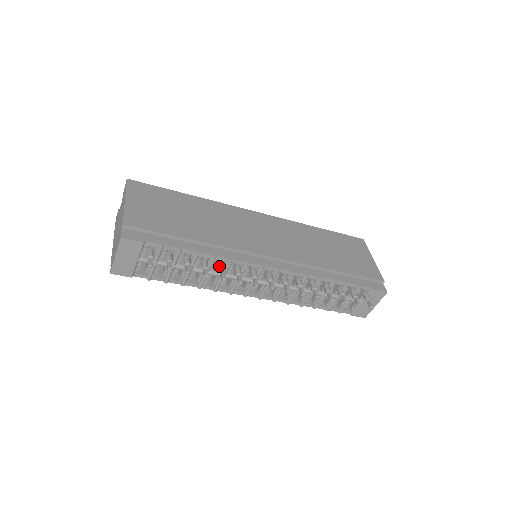
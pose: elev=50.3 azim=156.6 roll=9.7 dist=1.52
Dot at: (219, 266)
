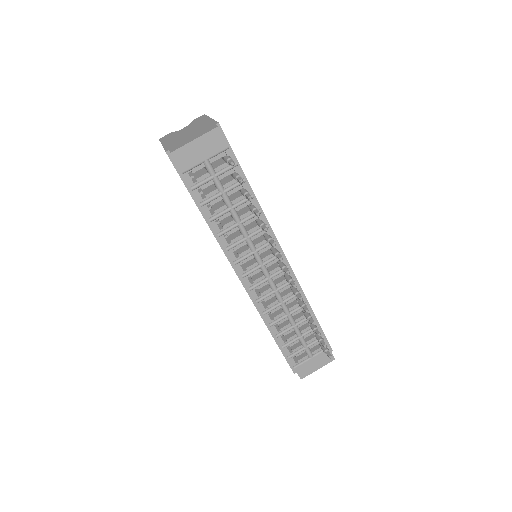
Dot at: (261, 221)
